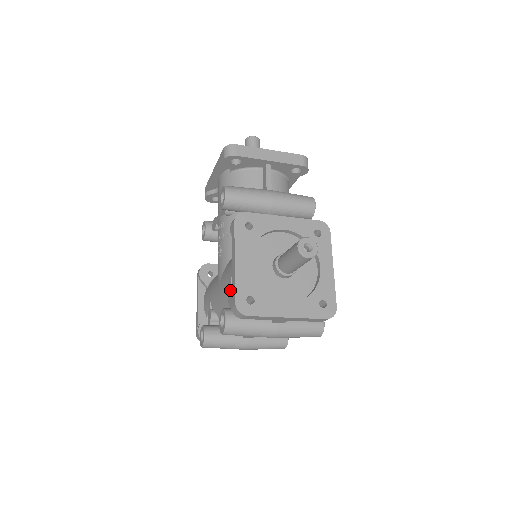
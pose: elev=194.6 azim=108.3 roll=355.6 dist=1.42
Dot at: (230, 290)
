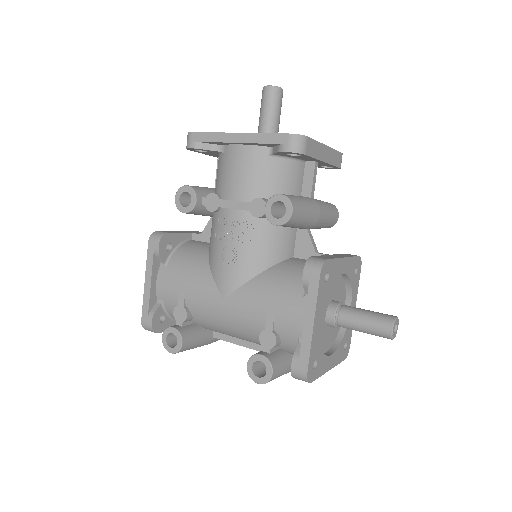
Dot at: (269, 331)
